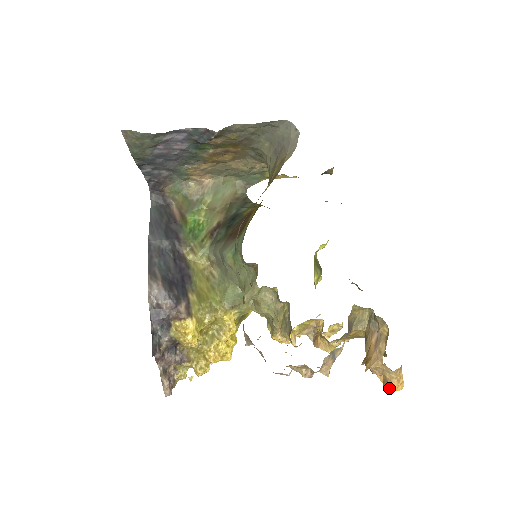
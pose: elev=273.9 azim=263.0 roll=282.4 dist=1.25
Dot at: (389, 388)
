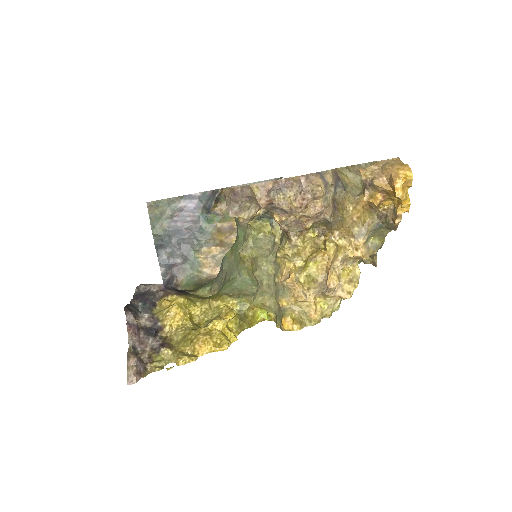
Dot at: (396, 178)
